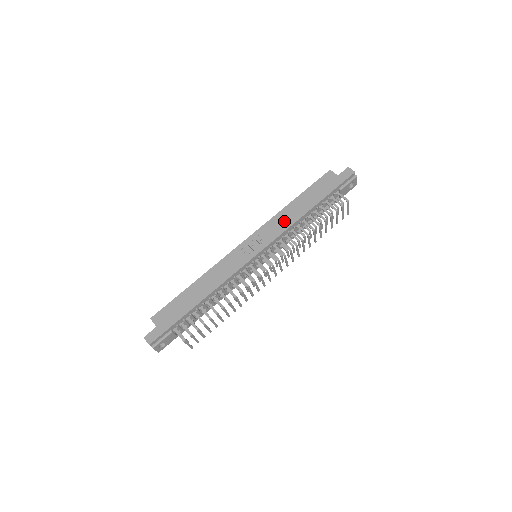
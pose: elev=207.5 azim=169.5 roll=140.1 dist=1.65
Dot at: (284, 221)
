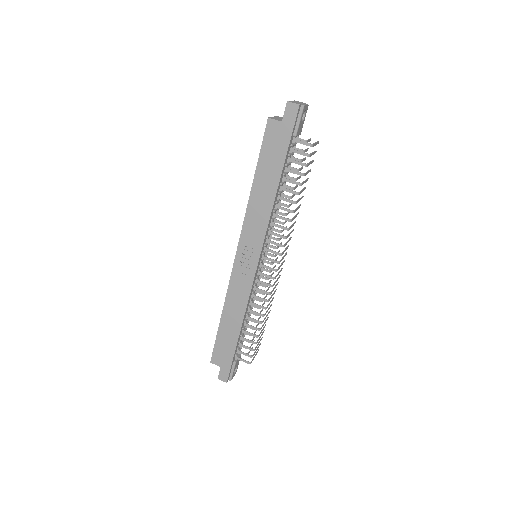
Dot at: (259, 214)
